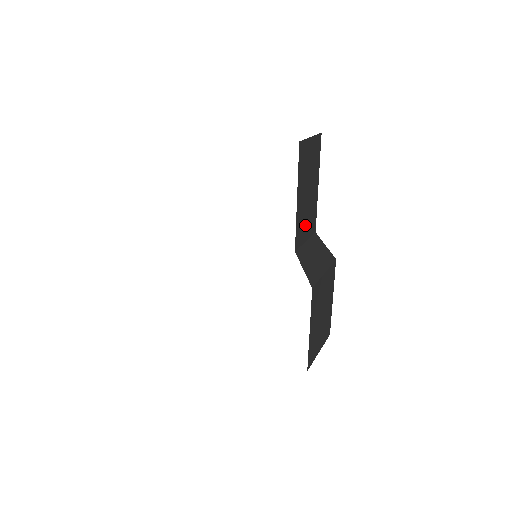
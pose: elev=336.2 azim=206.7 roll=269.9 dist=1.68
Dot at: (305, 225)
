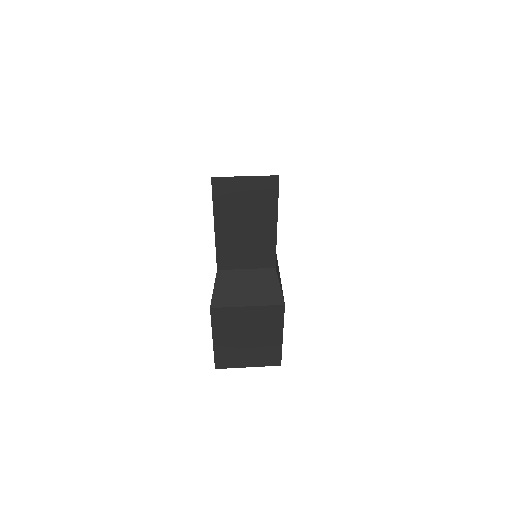
Dot at: (243, 254)
